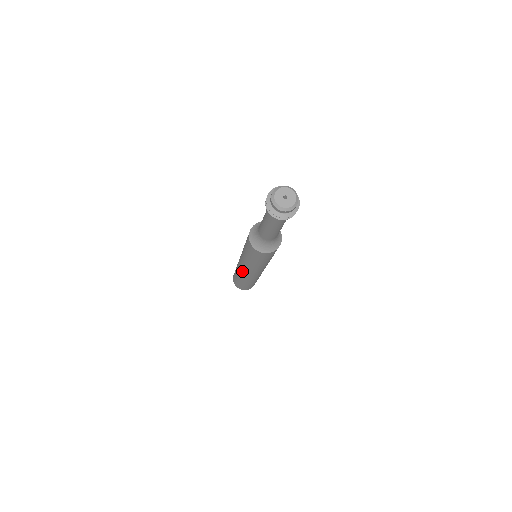
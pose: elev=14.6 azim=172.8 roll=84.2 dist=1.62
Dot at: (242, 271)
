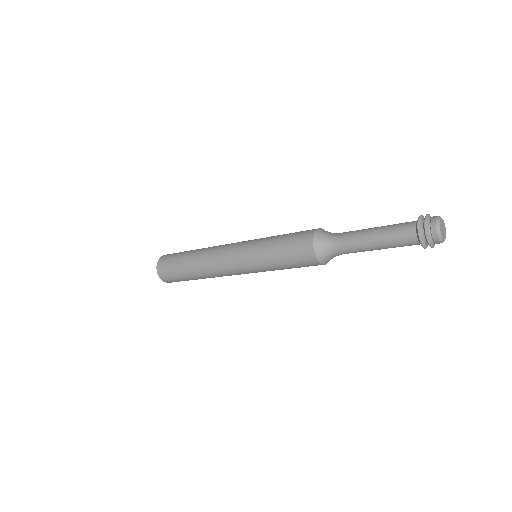
Dot at: (221, 265)
